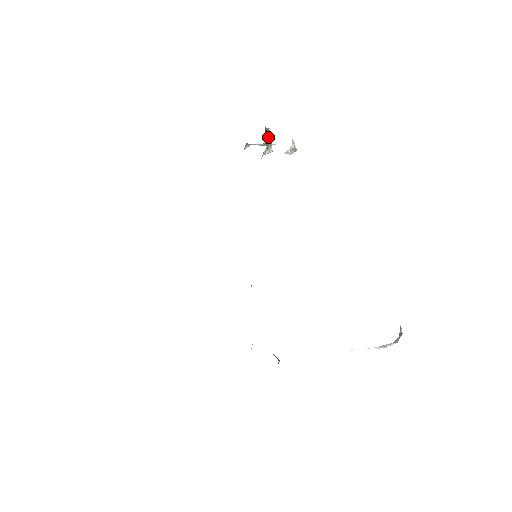
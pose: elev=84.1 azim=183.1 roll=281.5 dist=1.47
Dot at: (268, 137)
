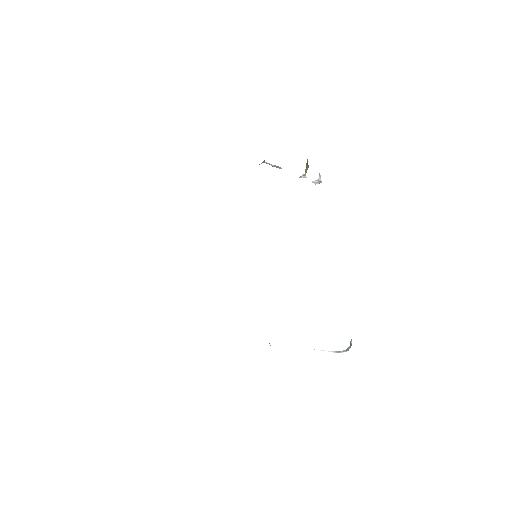
Dot at: (307, 166)
